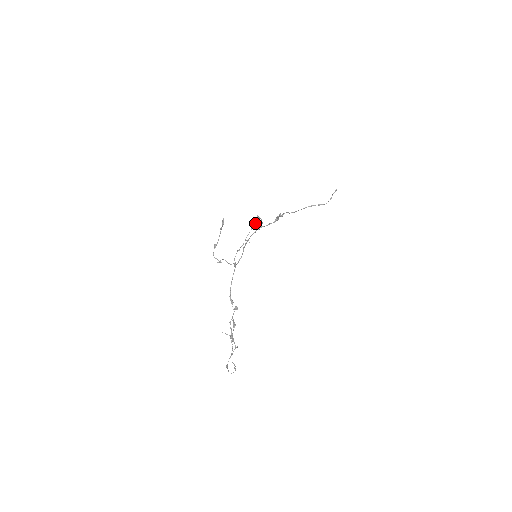
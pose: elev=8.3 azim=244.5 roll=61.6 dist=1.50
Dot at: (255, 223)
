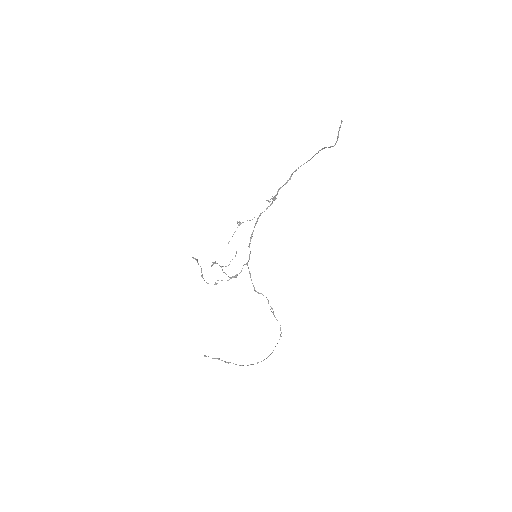
Dot at: (228, 242)
